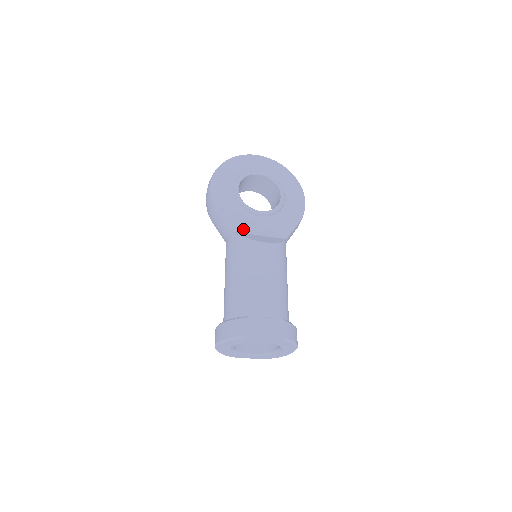
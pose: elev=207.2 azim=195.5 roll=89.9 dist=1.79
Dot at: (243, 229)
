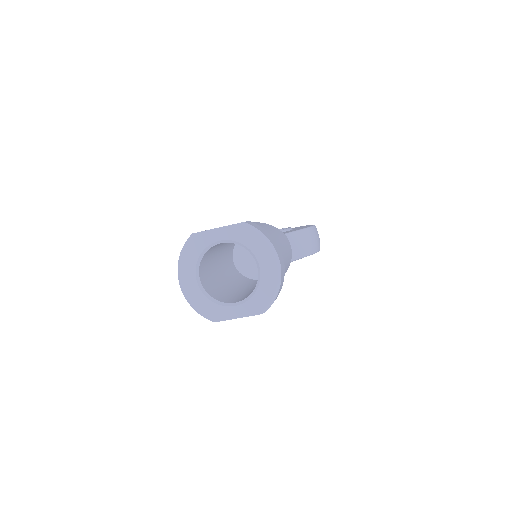
Dot at: occluded
